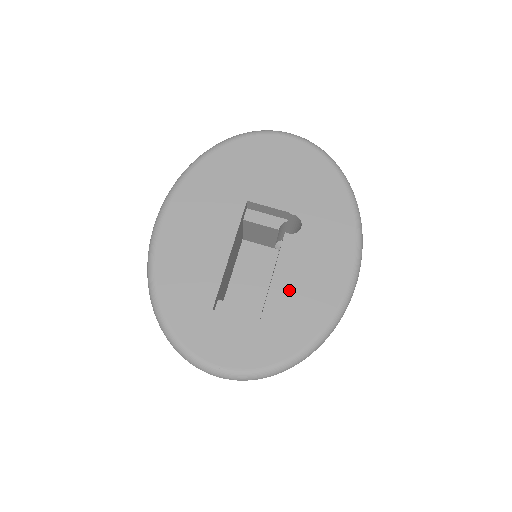
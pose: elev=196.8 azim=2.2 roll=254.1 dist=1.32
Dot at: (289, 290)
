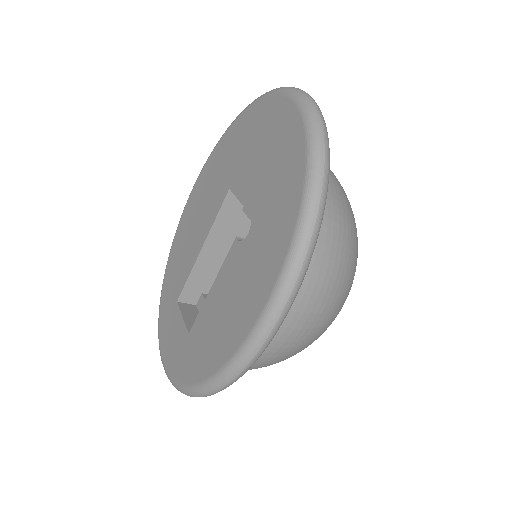
Dot at: (213, 310)
